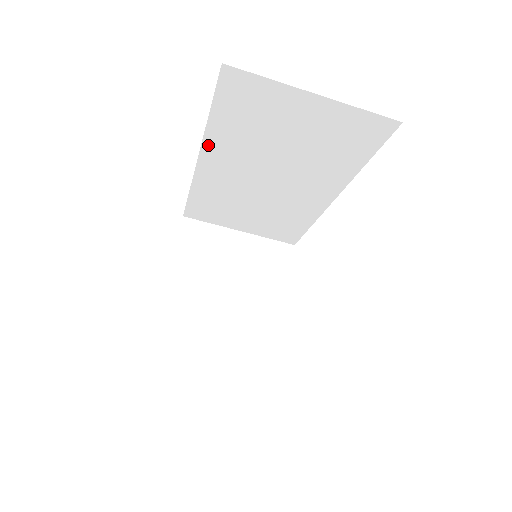
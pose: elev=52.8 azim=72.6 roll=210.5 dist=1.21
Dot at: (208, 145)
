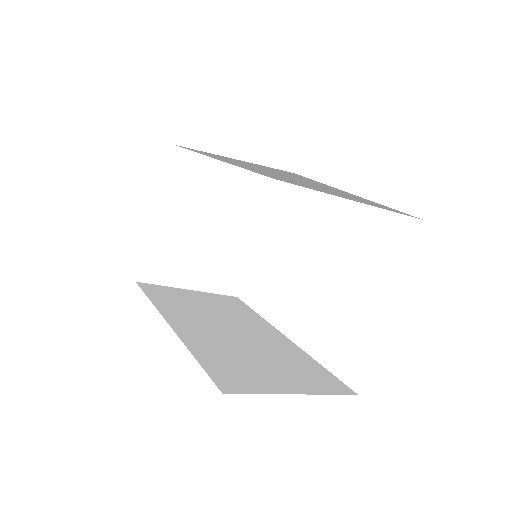
Dot at: (238, 160)
